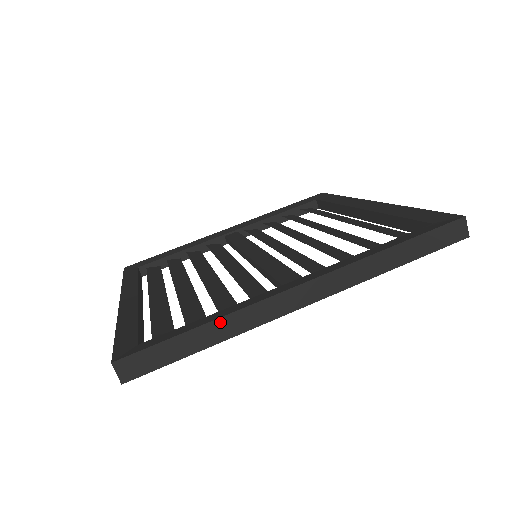
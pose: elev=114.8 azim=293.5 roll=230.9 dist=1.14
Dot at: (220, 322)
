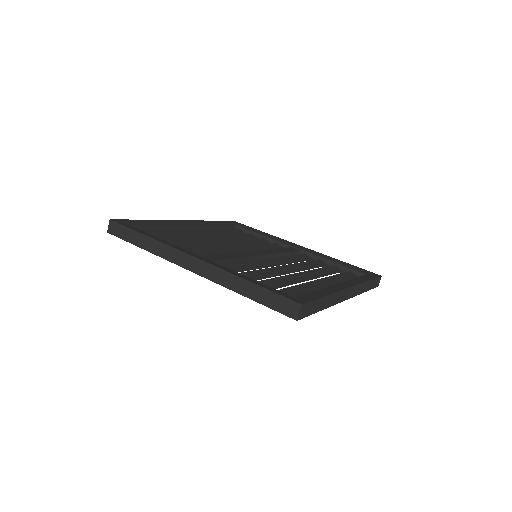
Dot at: (152, 241)
